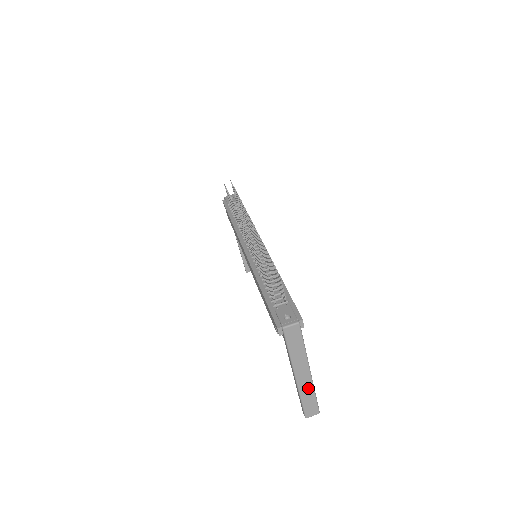
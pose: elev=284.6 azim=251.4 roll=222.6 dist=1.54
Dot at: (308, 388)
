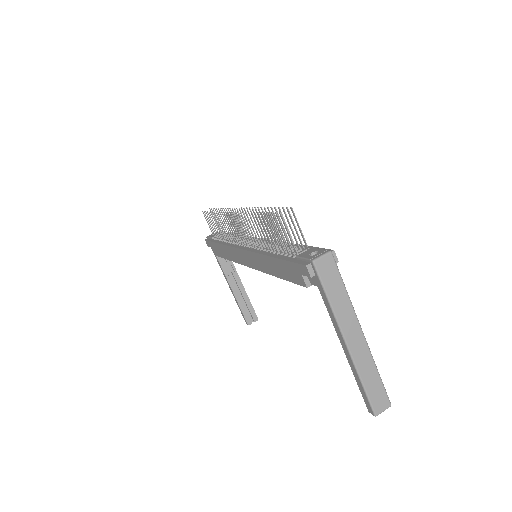
Dot at: (366, 361)
